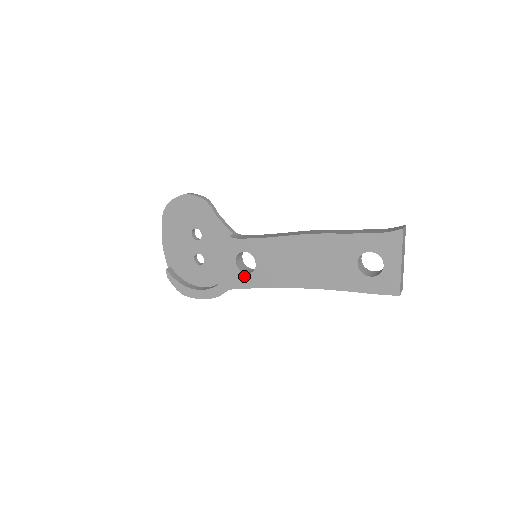
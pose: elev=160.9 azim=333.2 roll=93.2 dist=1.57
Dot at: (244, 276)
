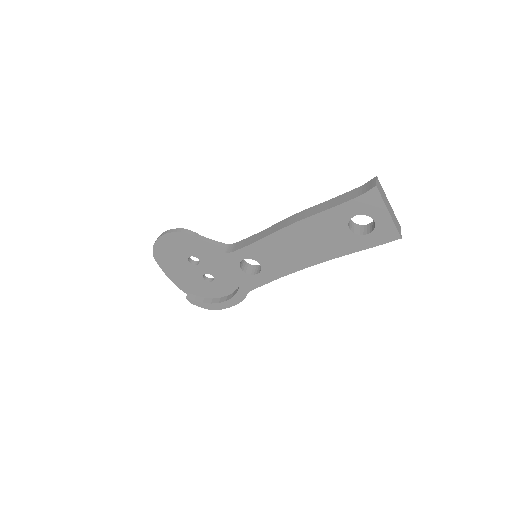
Dot at: (255, 277)
